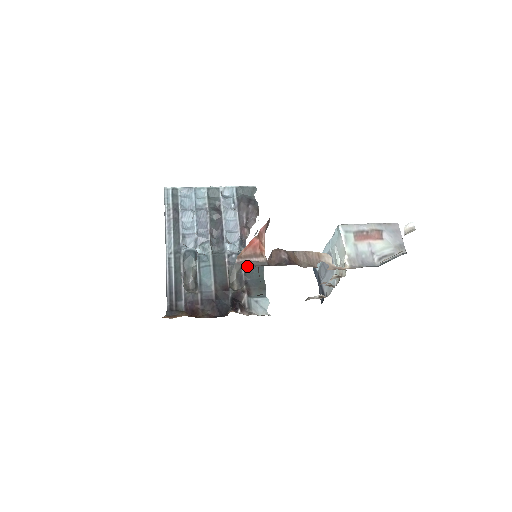
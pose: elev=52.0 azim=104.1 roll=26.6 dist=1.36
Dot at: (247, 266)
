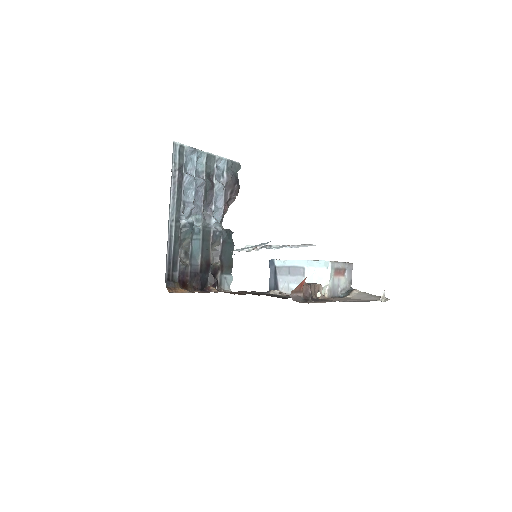
Dot at: (224, 244)
